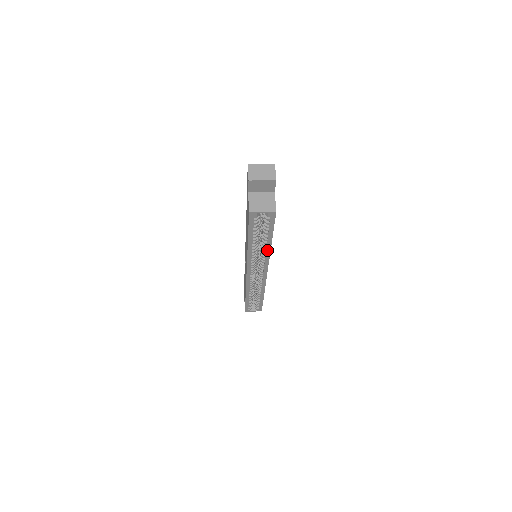
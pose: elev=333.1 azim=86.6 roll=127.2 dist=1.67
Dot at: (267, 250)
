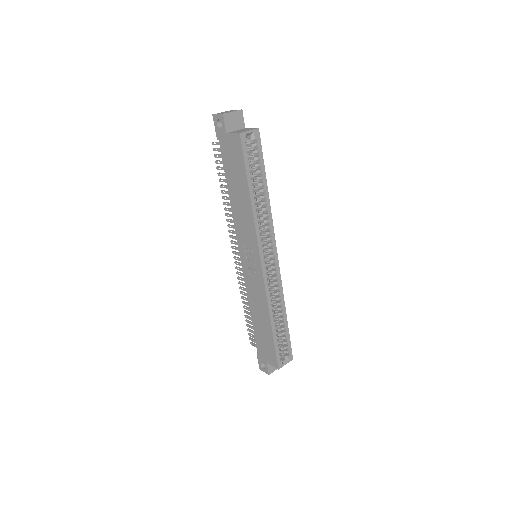
Dot at: (267, 205)
